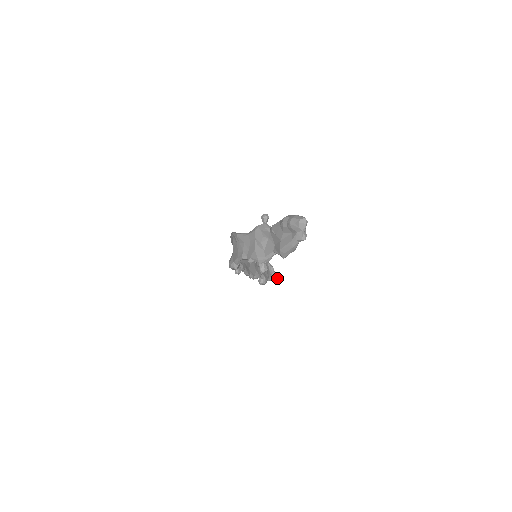
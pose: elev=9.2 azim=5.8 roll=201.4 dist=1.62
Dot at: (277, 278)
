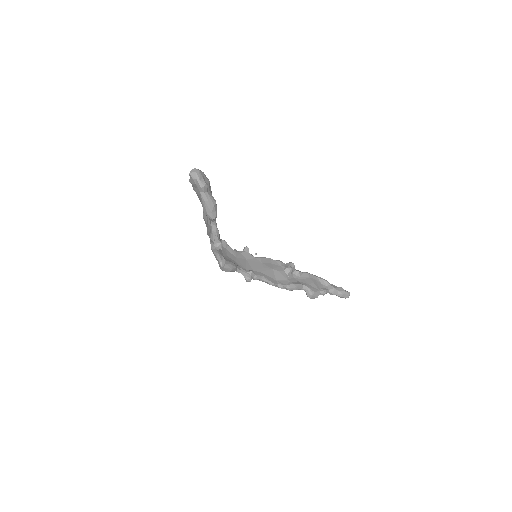
Dot at: (337, 290)
